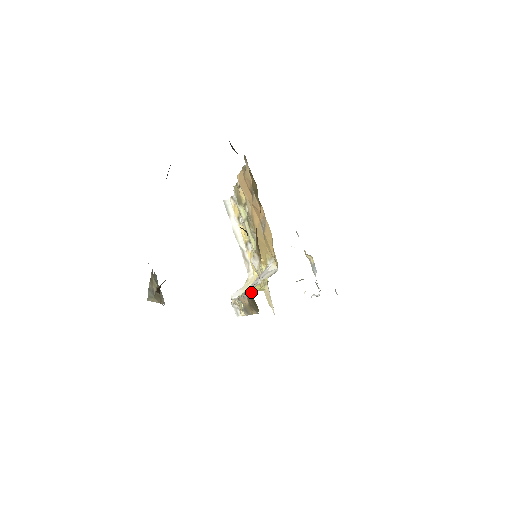
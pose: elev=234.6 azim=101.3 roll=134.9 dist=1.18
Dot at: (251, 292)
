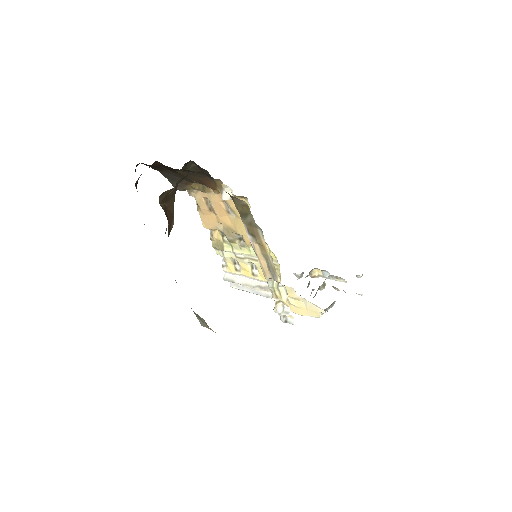
Dot at: (233, 201)
